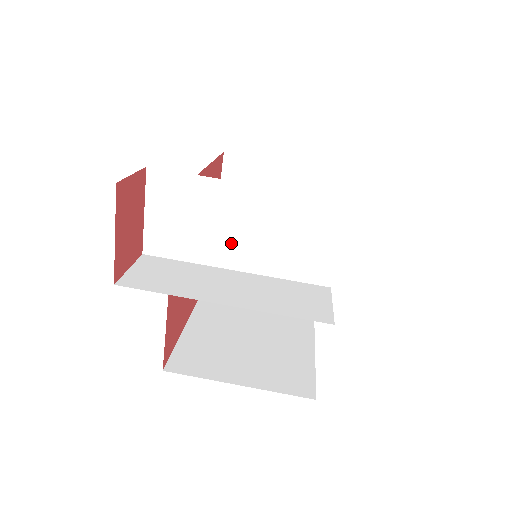
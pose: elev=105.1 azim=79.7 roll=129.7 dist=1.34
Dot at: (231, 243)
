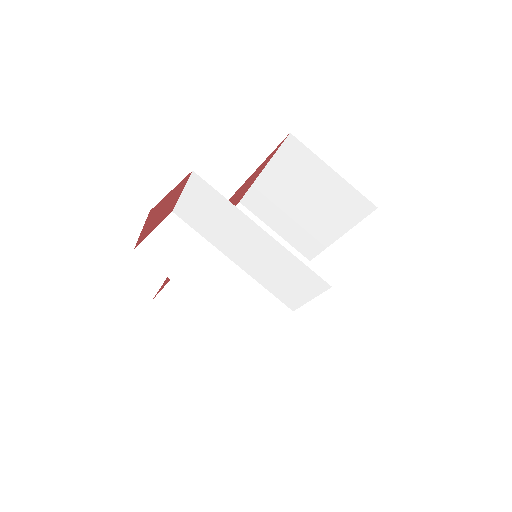
Dot at: (237, 248)
